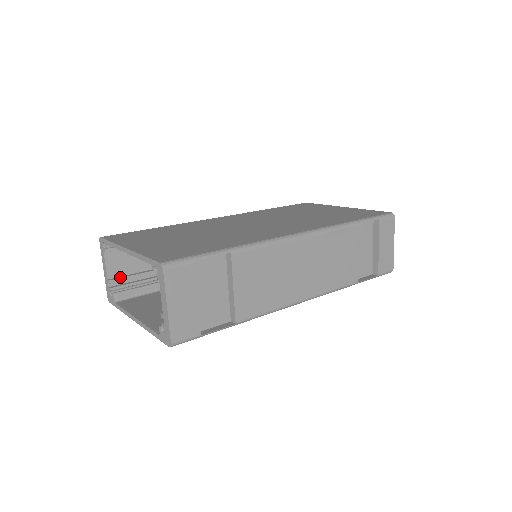
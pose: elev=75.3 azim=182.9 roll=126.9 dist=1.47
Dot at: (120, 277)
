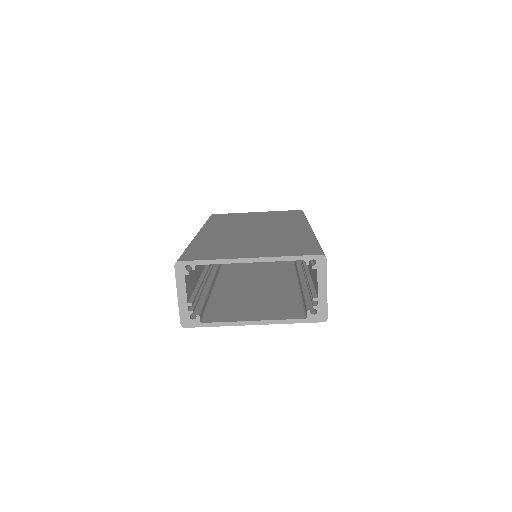
Dot at: (192, 298)
